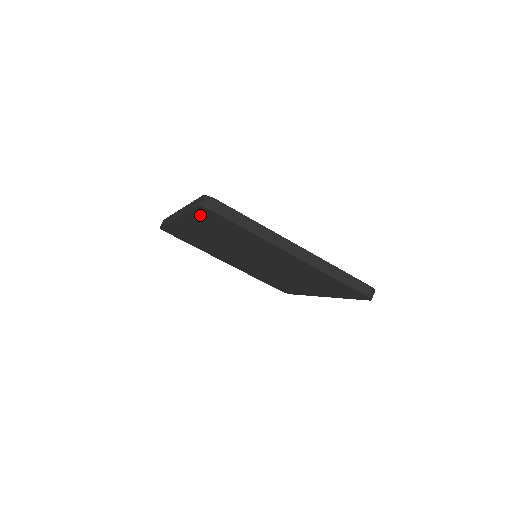
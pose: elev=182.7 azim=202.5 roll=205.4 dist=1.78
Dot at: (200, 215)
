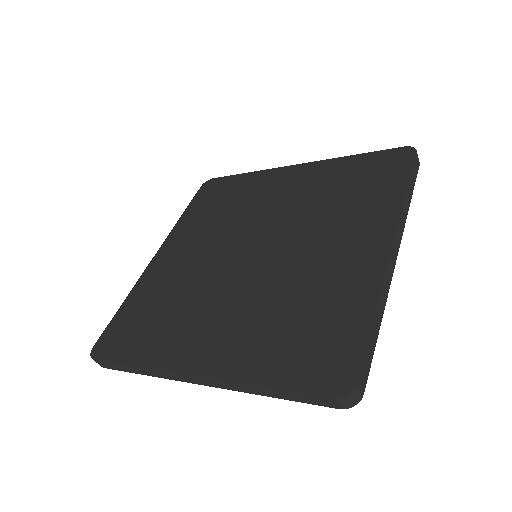
Dot at: occluded
